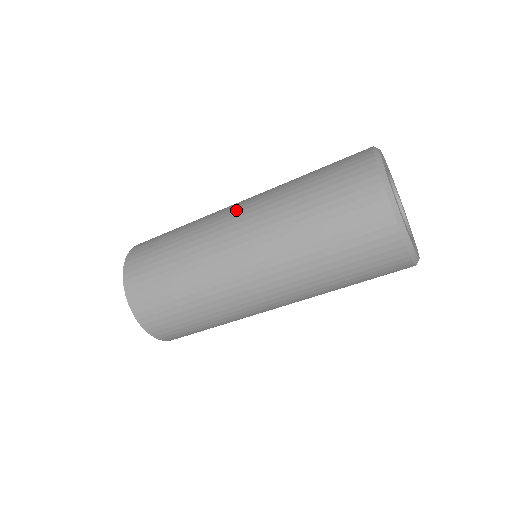
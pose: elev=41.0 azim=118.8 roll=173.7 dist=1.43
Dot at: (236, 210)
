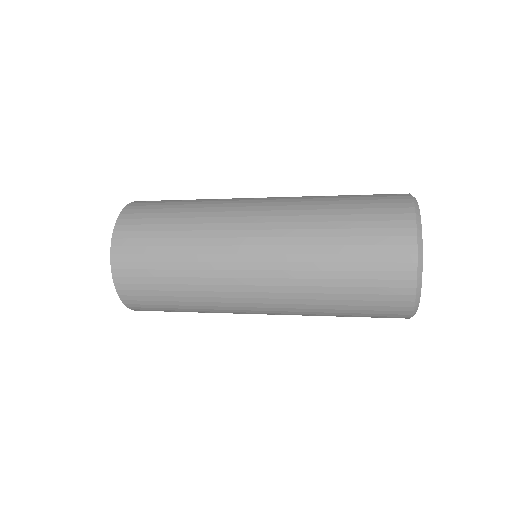
Dot at: (259, 203)
